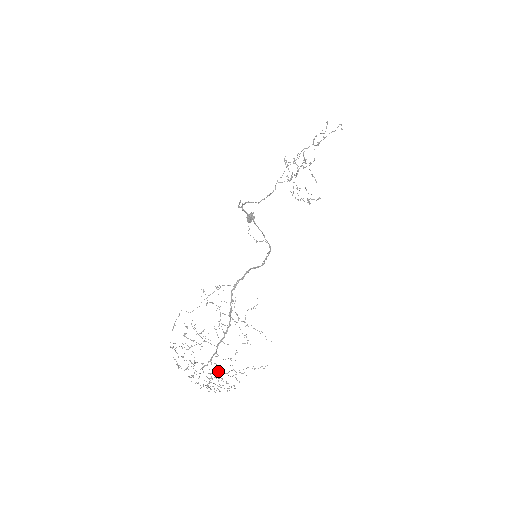
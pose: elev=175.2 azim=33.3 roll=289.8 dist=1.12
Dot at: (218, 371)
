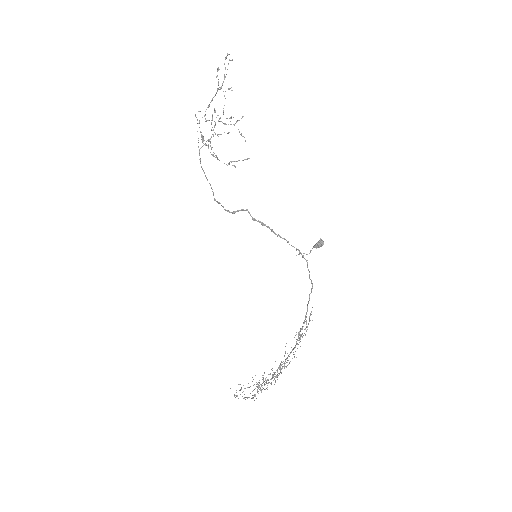
Dot at: occluded
